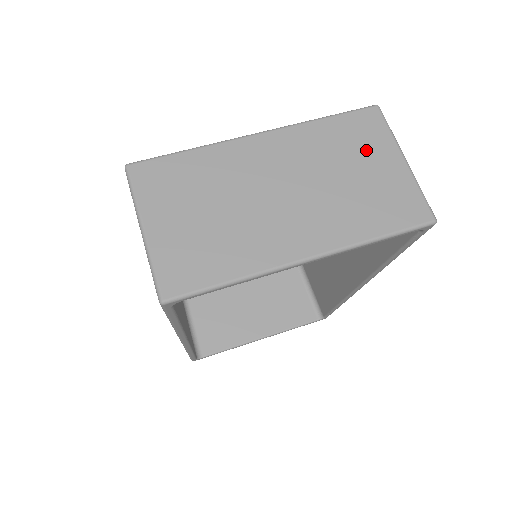
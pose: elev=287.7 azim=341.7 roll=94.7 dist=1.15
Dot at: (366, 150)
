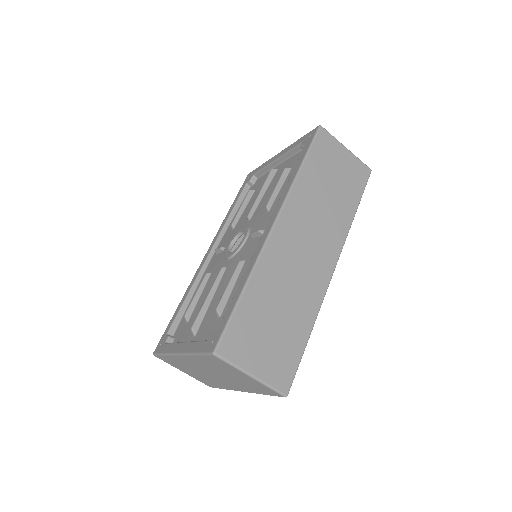
Dot at: (228, 370)
